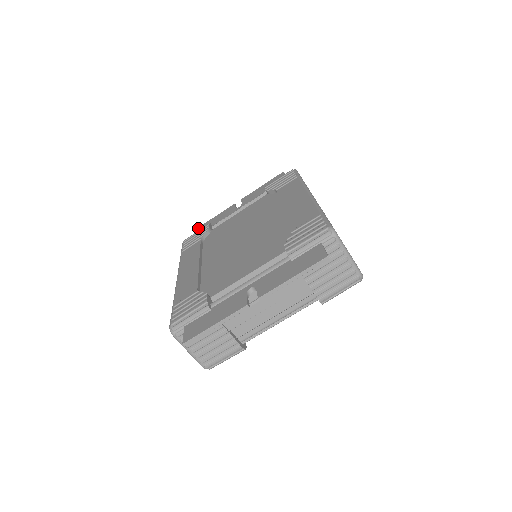
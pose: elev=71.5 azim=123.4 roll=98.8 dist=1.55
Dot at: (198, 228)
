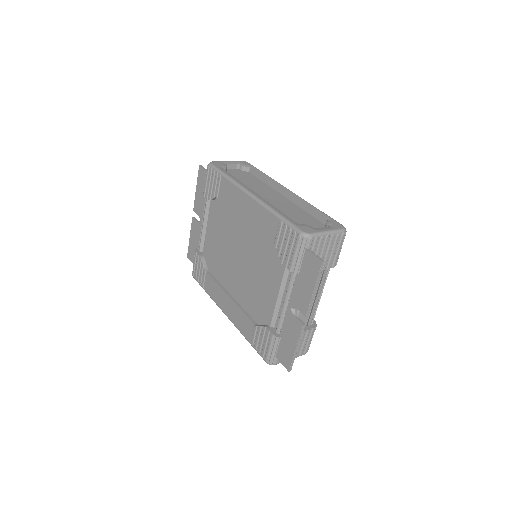
Dot at: (188, 255)
